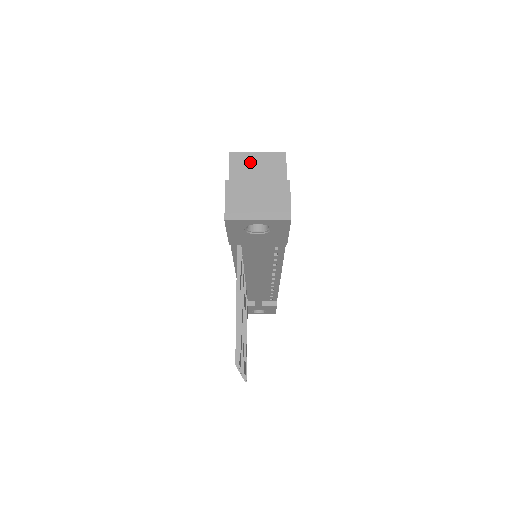
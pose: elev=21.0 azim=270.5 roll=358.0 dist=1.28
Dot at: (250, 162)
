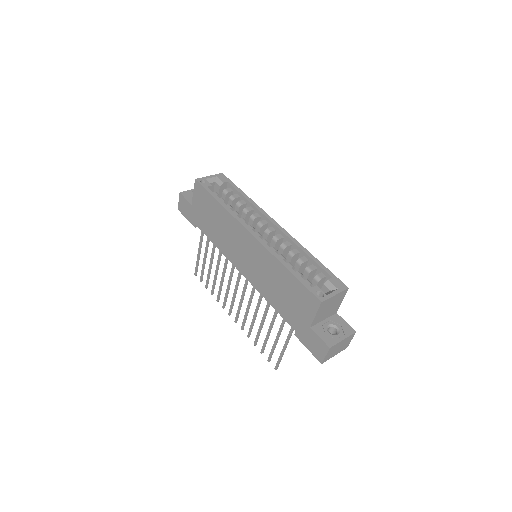
Dot at: (329, 303)
